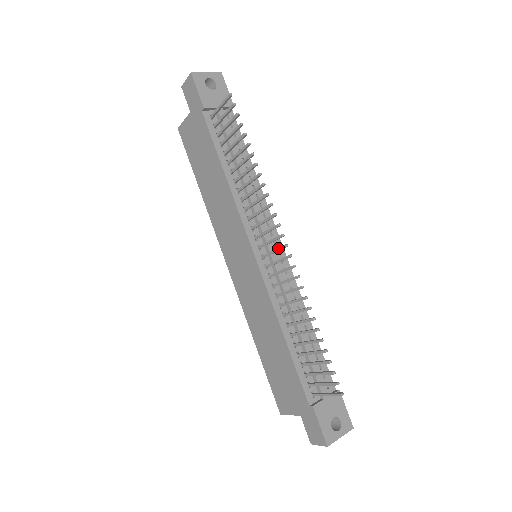
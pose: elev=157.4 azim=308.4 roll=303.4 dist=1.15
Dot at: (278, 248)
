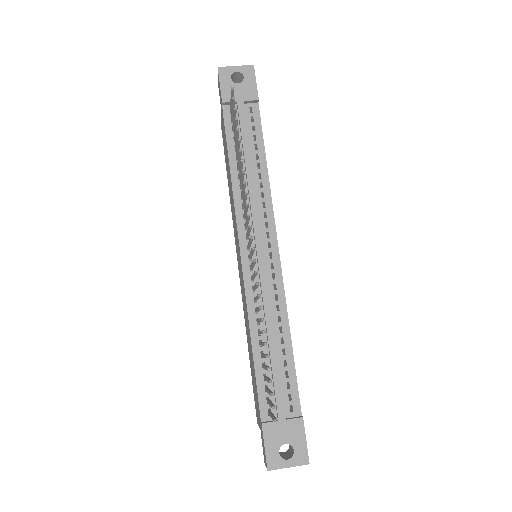
Dot at: occluded
